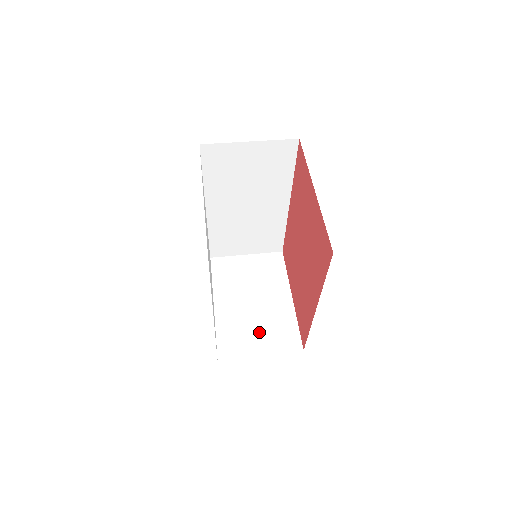
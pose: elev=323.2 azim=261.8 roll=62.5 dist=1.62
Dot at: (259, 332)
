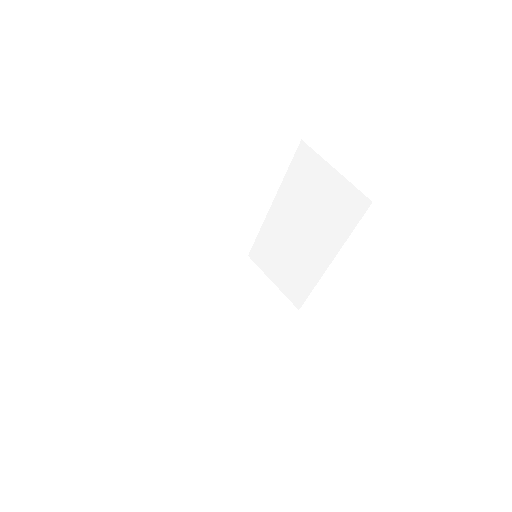
Dot at: (205, 323)
